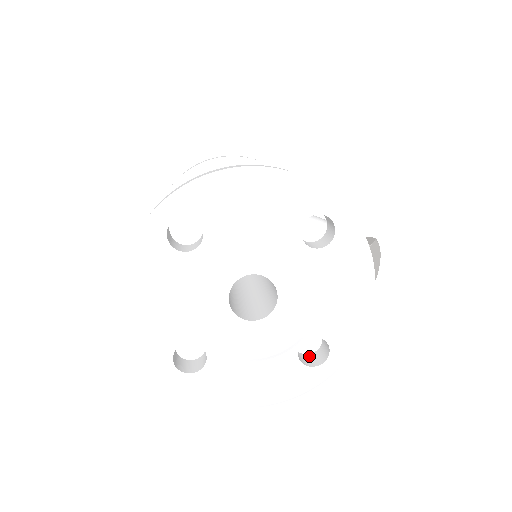
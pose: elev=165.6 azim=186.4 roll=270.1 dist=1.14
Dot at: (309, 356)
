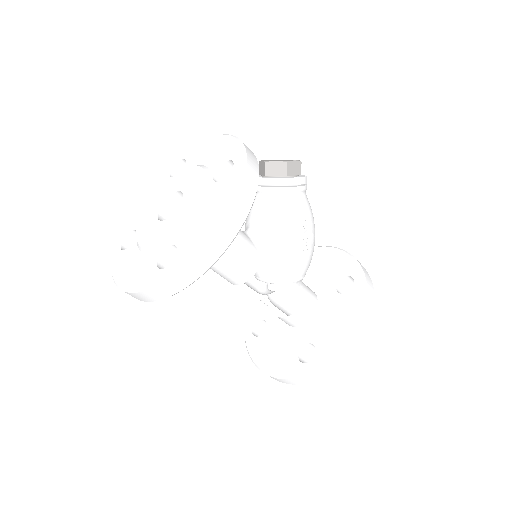
Dot at: occluded
